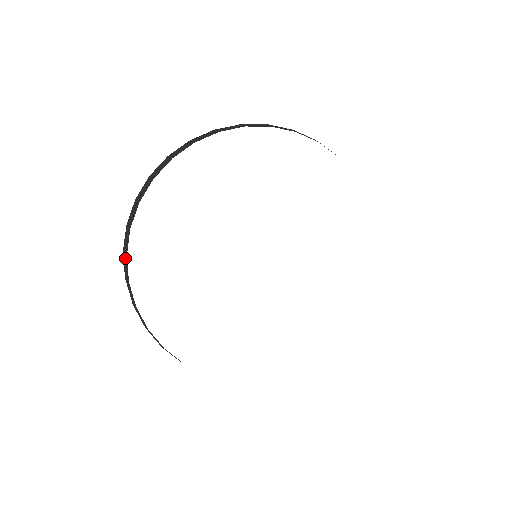
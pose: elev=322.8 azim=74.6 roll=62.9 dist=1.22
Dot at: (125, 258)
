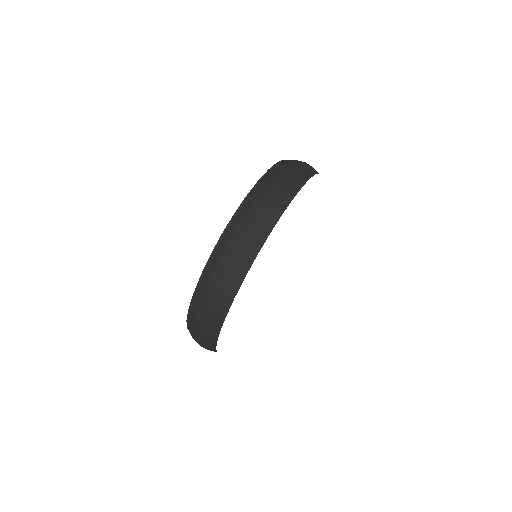
Dot at: (228, 299)
